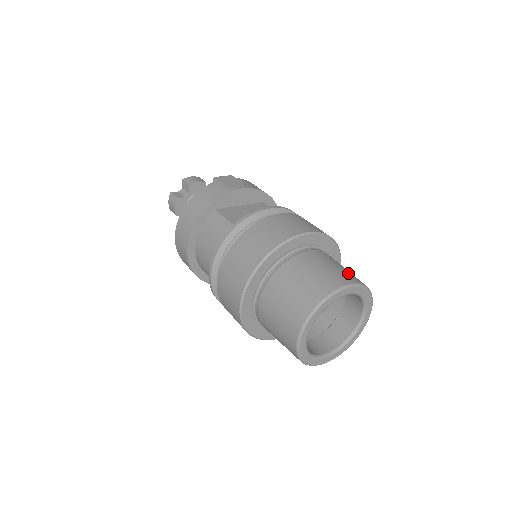
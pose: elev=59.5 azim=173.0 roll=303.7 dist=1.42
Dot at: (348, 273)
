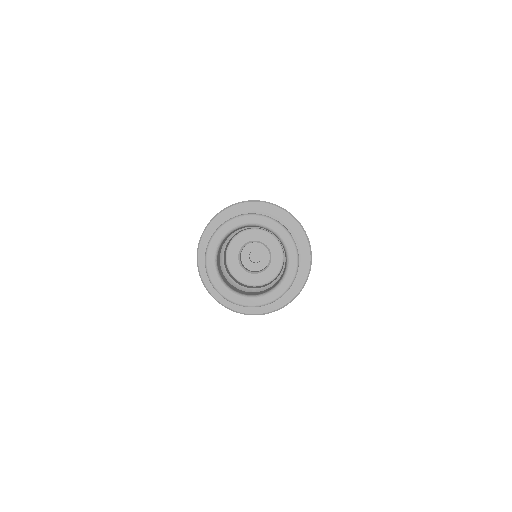
Dot at: occluded
